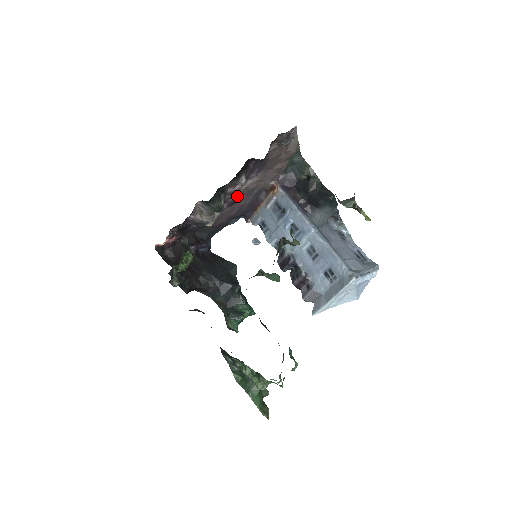
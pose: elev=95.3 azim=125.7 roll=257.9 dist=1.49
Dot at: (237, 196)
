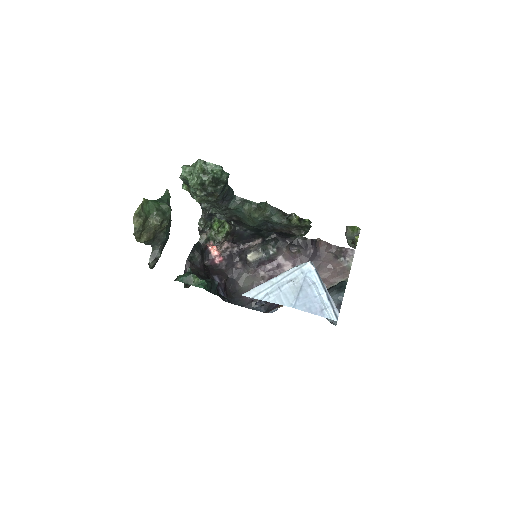
Dot at: occluded
